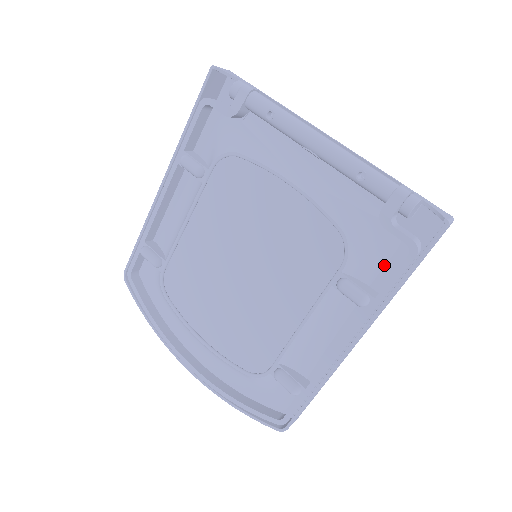
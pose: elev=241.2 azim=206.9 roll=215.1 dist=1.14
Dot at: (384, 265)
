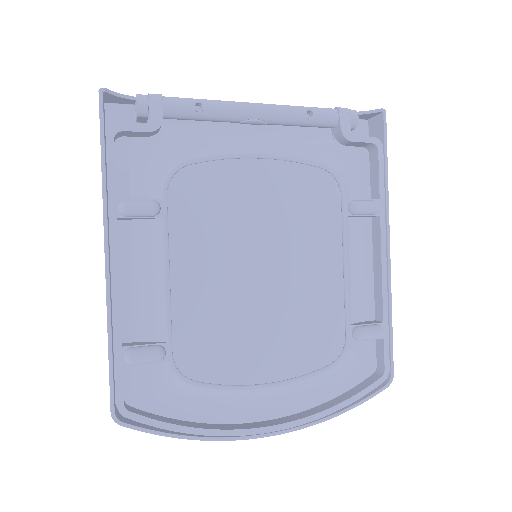
Dot at: (359, 177)
